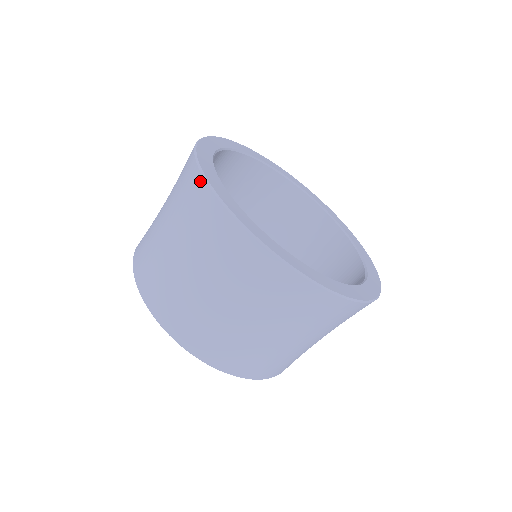
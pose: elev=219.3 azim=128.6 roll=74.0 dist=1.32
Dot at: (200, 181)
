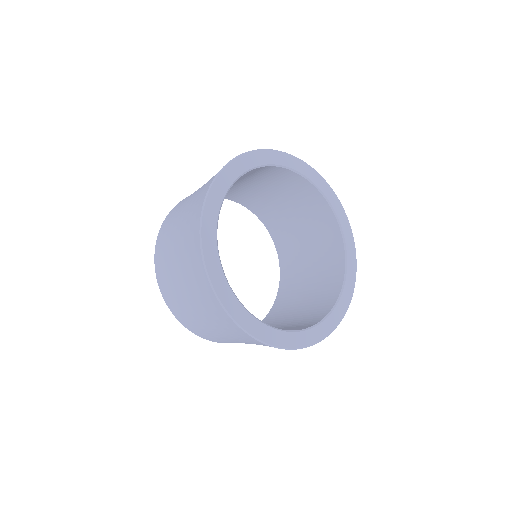
Dot at: (204, 195)
